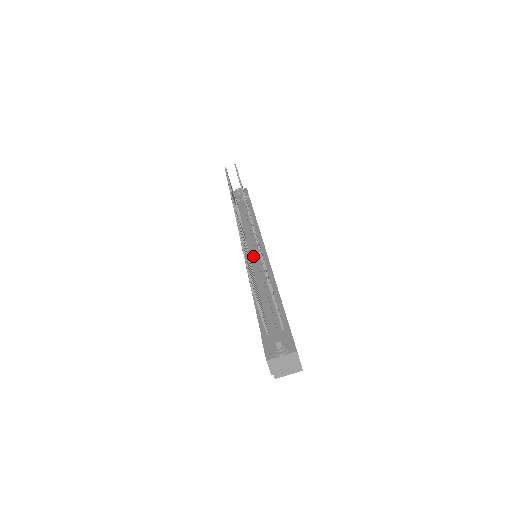
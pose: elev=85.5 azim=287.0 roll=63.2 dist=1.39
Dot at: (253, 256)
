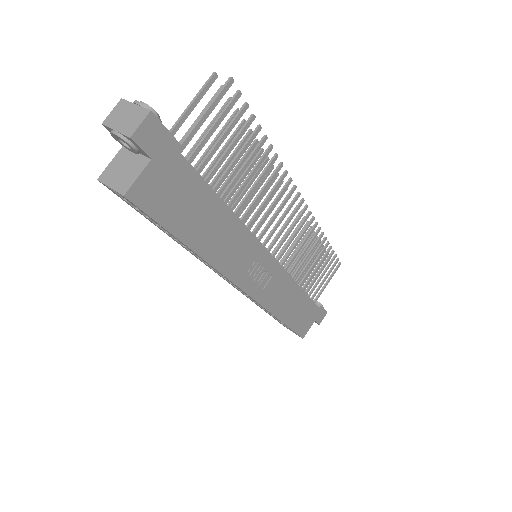
Dot at: occluded
